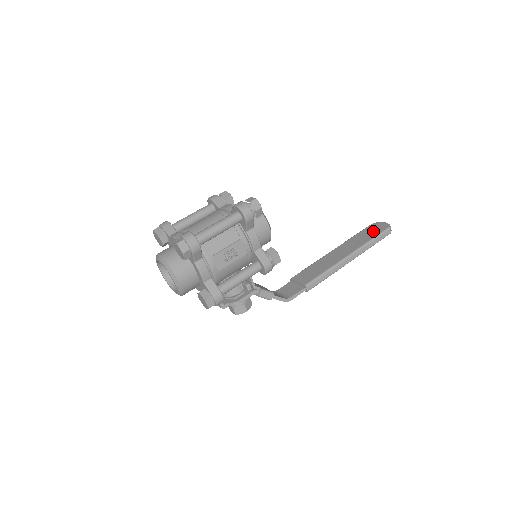
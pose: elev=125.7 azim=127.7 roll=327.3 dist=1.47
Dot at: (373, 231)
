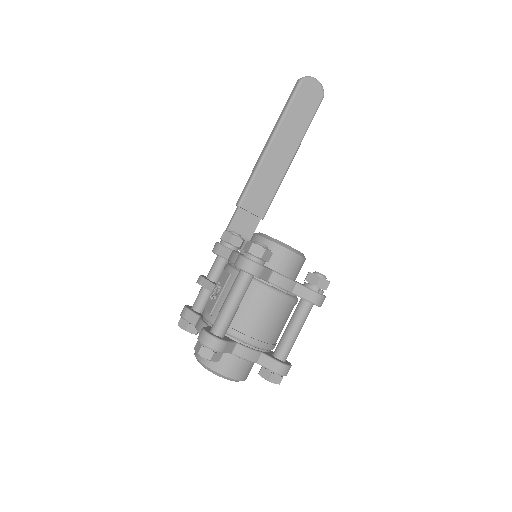
Dot at: (309, 103)
